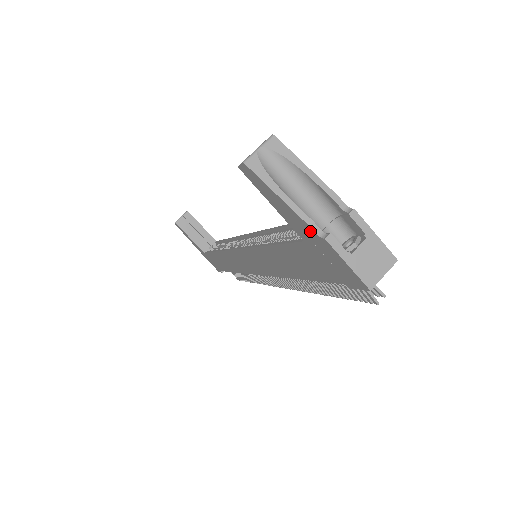
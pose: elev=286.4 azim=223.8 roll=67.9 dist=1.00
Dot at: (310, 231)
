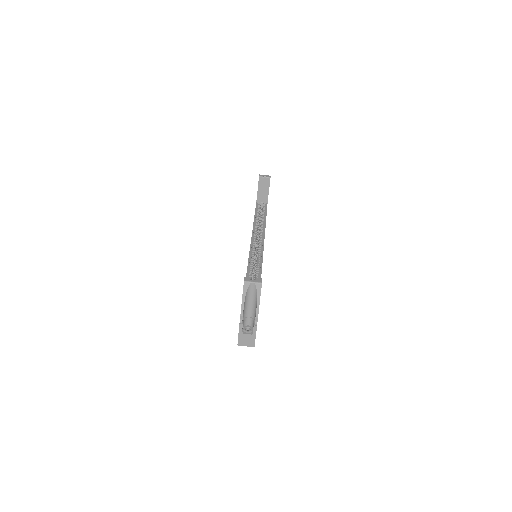
Dot at: (240, 316)
